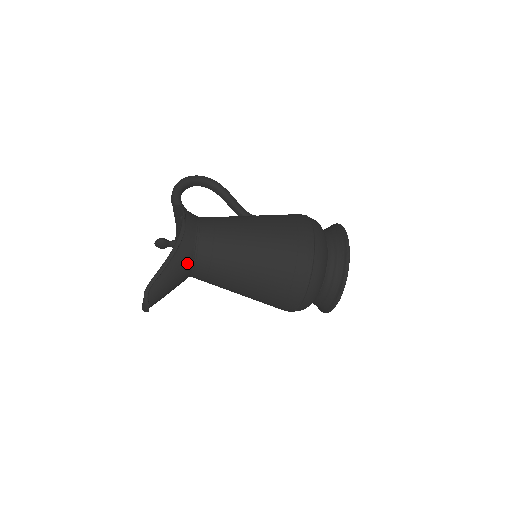
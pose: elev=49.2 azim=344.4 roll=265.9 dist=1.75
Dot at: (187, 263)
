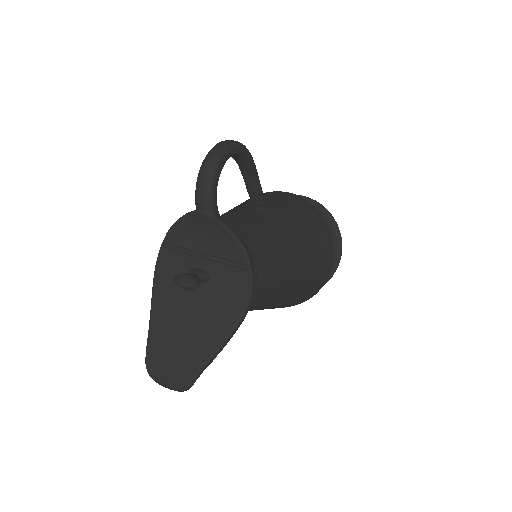
Dot at: occluded
